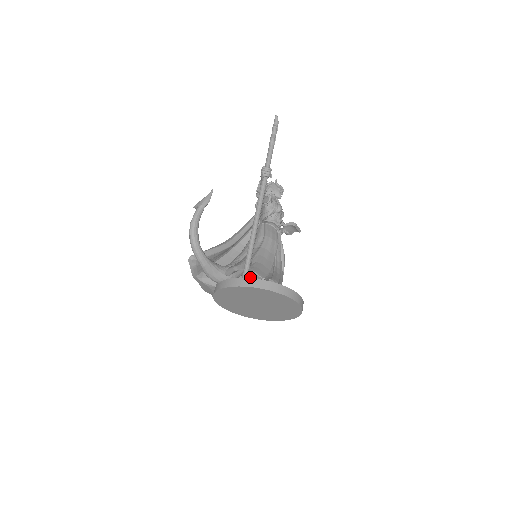
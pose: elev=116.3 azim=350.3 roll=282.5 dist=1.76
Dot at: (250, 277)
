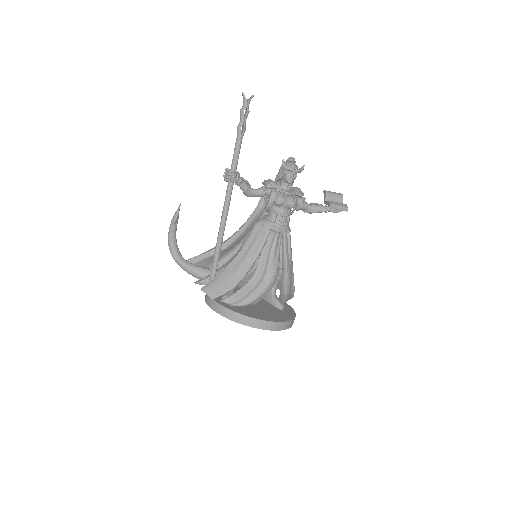
Dot at: occluded
